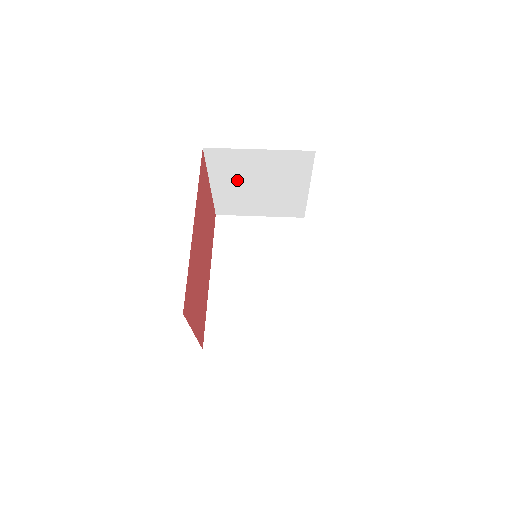
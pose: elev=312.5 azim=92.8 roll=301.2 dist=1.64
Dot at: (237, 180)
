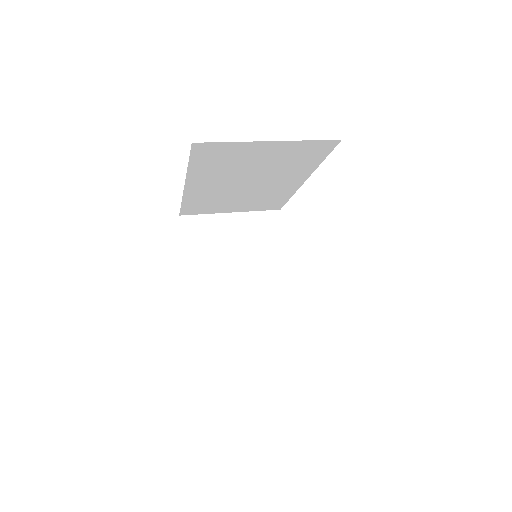
Dot at: (214, 264)
